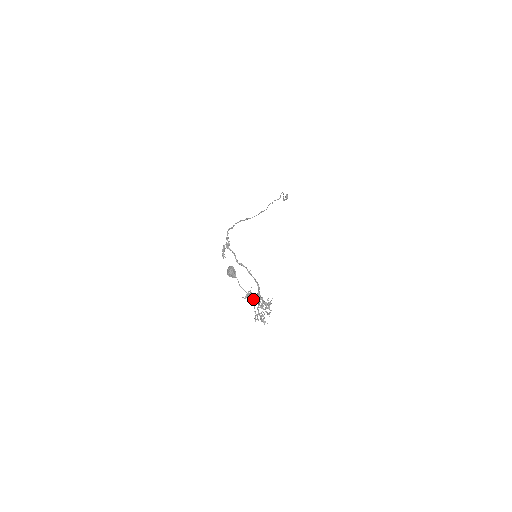
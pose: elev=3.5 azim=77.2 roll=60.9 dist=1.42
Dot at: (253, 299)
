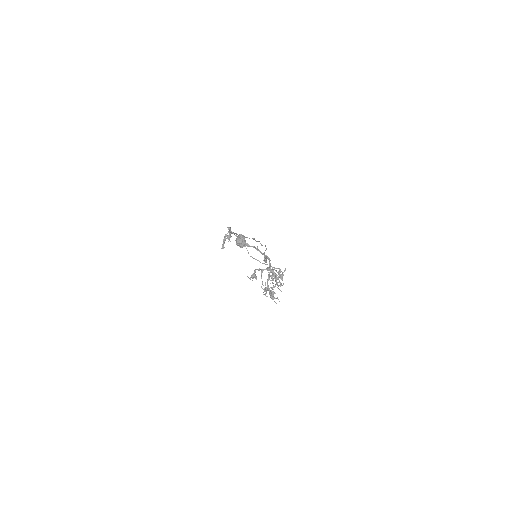
Dot at: (266, 264)
